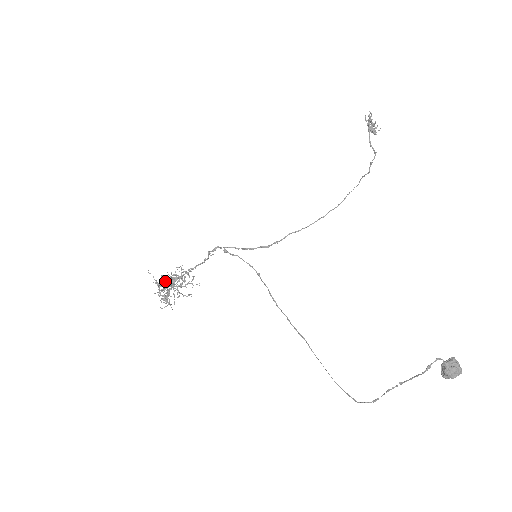
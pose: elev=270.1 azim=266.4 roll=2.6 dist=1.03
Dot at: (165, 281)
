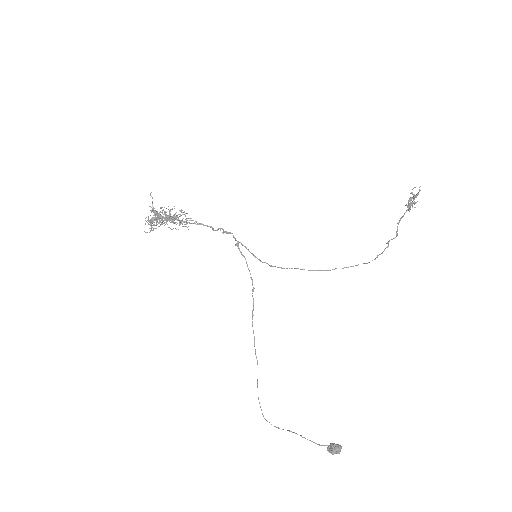
Dot at: (161, 212)
